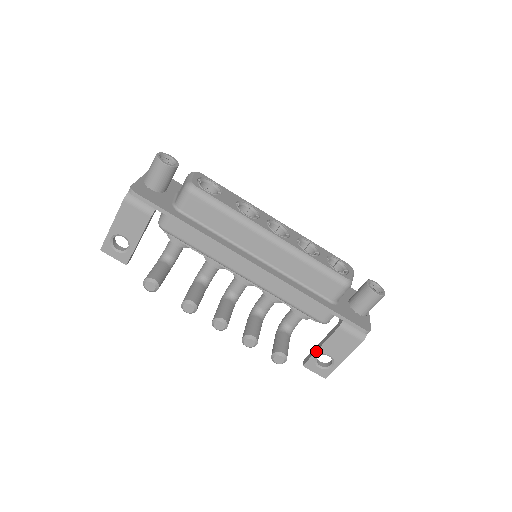
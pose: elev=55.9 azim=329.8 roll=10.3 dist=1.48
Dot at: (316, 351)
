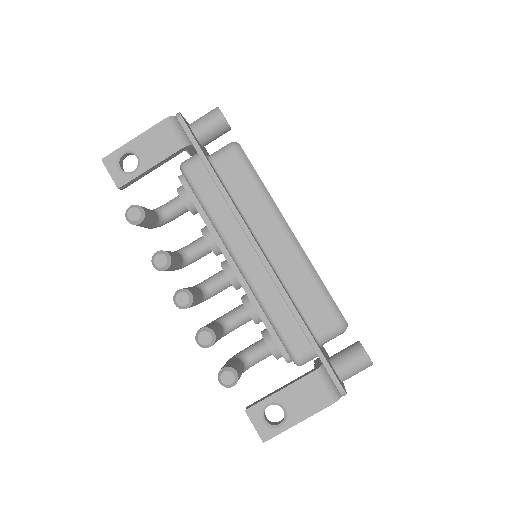
Dot at: (272, 395)
